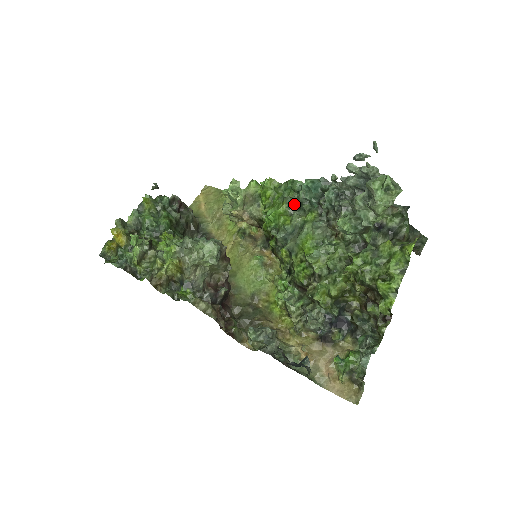
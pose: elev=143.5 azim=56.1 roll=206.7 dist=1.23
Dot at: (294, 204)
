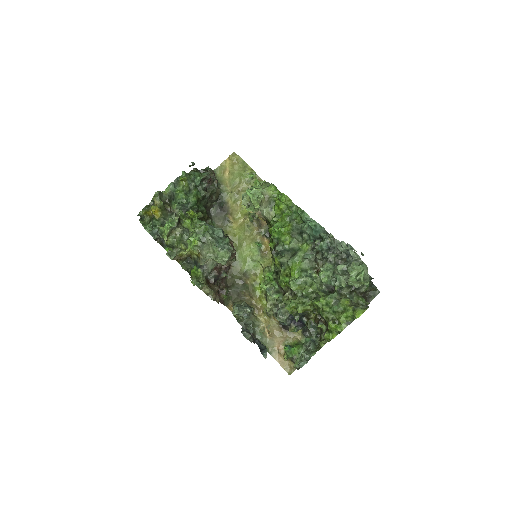
Dot at: (297, 229)
